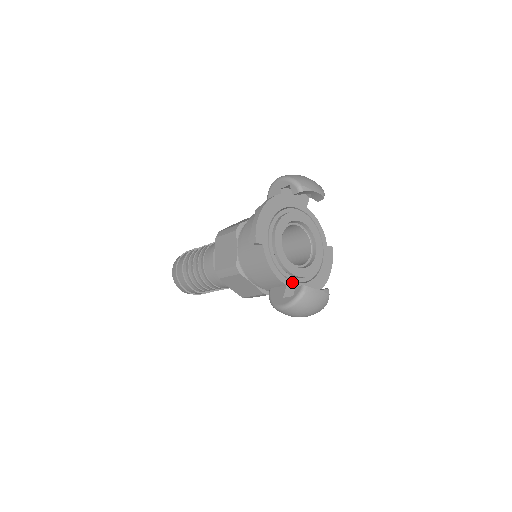
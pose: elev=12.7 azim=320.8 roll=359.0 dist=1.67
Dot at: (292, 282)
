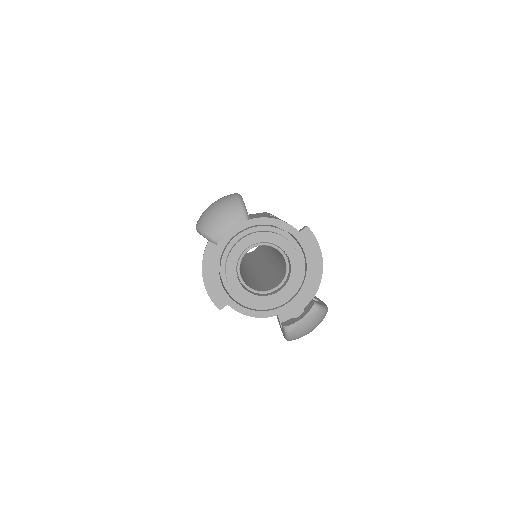
Dot at: (282, 307)
